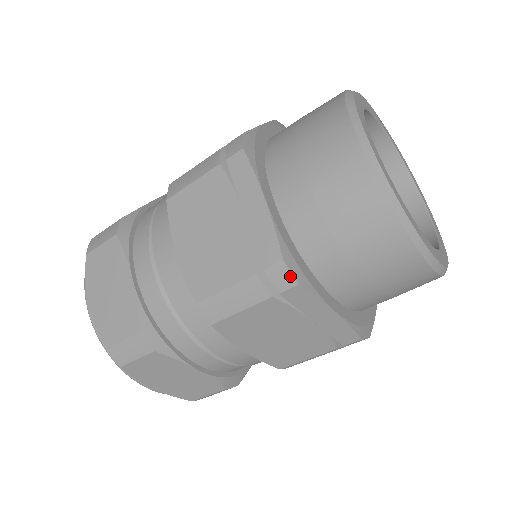
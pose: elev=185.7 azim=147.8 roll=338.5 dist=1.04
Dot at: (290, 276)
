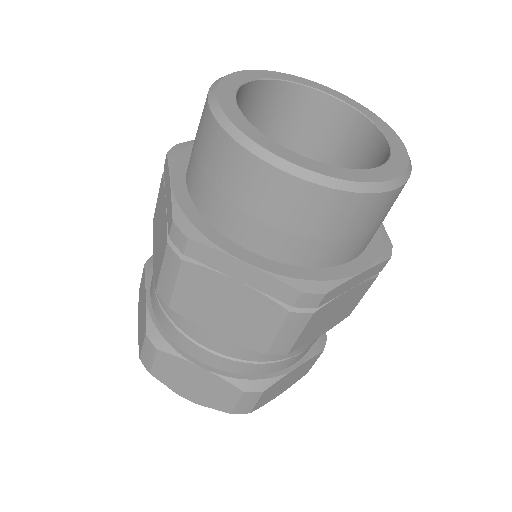
Dot at: (181, 233)
